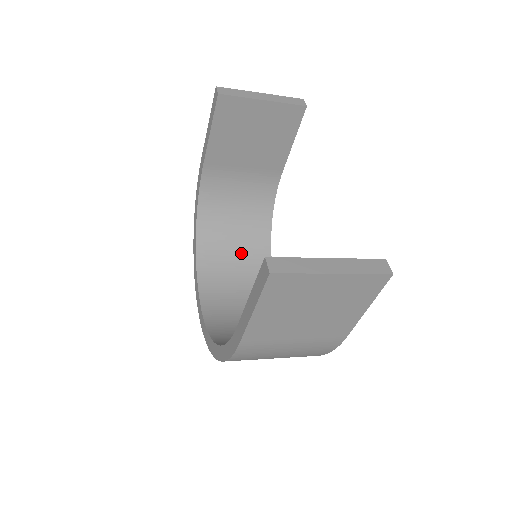
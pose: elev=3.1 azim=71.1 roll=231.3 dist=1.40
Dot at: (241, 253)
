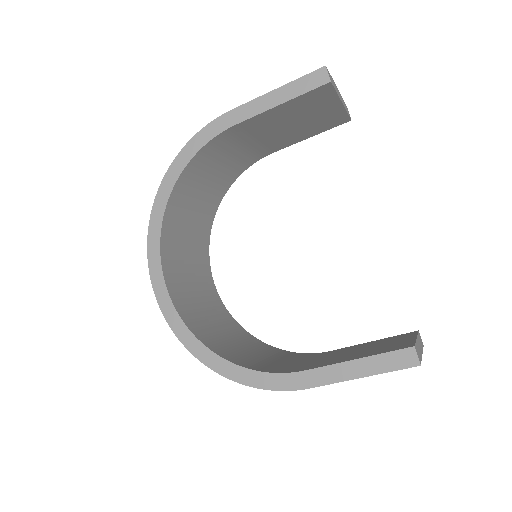
Dot at: (195, 221)
